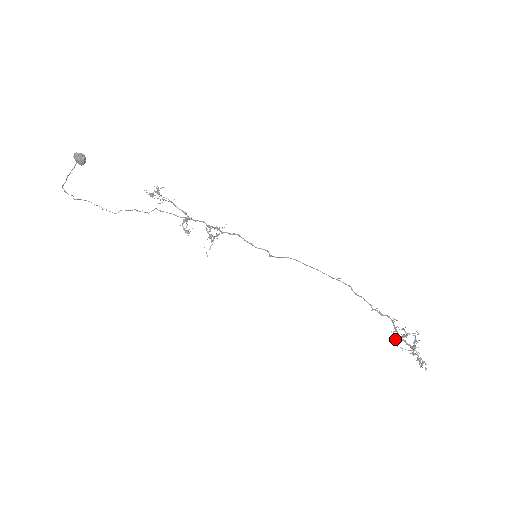
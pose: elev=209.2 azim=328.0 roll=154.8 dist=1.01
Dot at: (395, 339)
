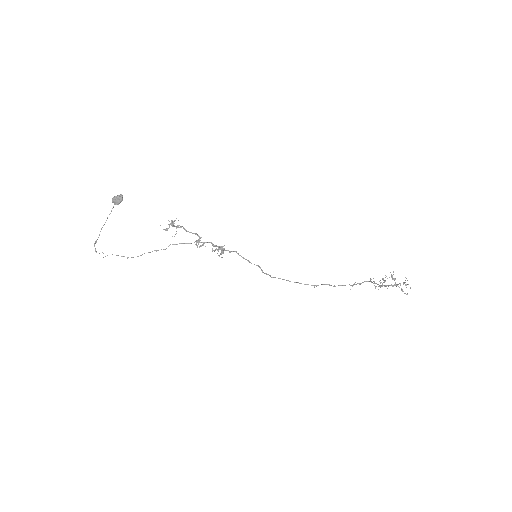
Dot at: occluded
